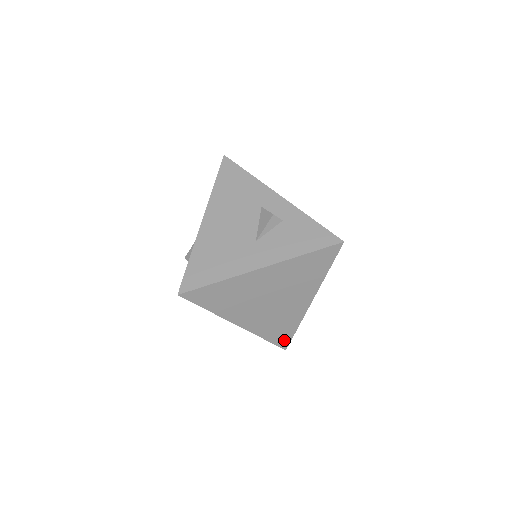
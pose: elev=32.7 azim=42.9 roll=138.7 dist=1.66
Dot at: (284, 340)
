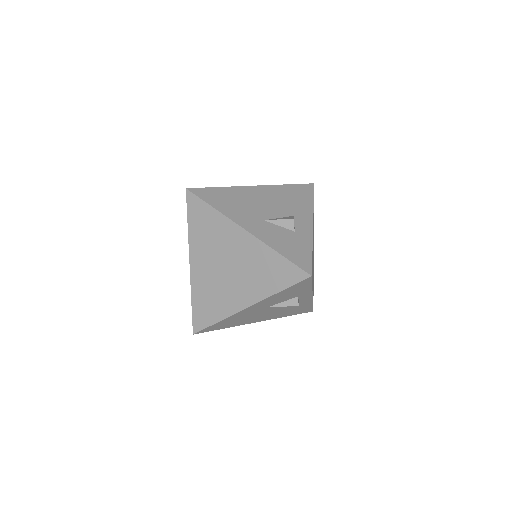
Dot at: (201, 322)
